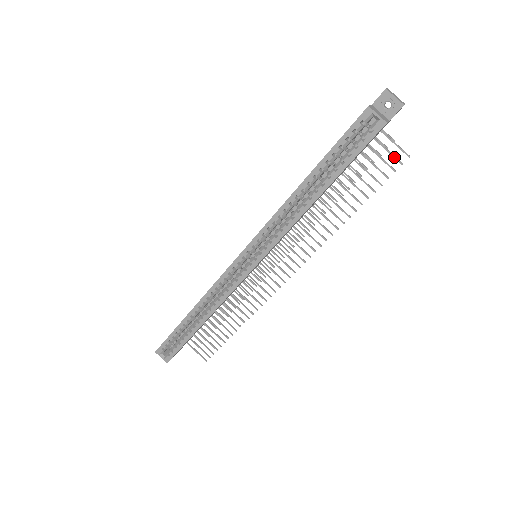
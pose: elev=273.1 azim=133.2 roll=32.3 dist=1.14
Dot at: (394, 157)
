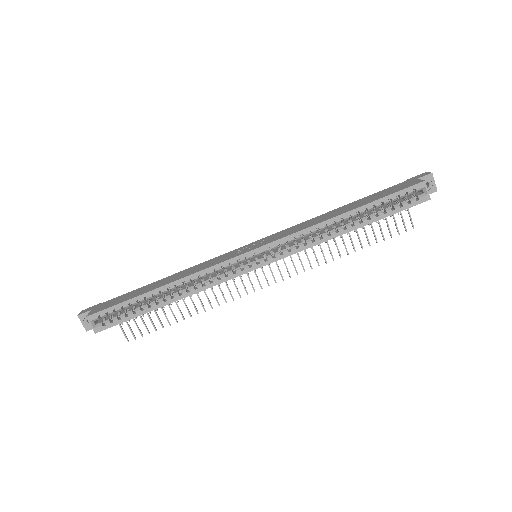
Dot at: (404, 223)
